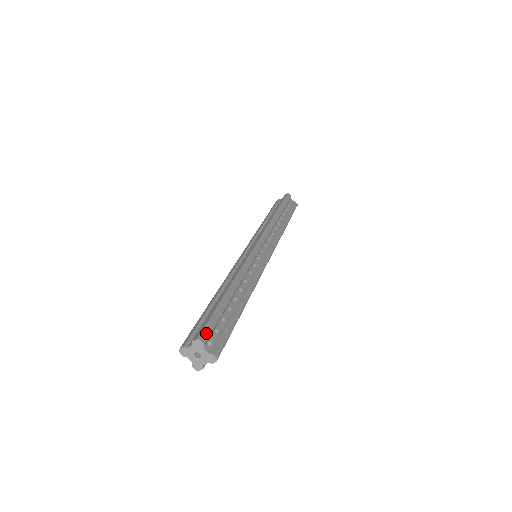
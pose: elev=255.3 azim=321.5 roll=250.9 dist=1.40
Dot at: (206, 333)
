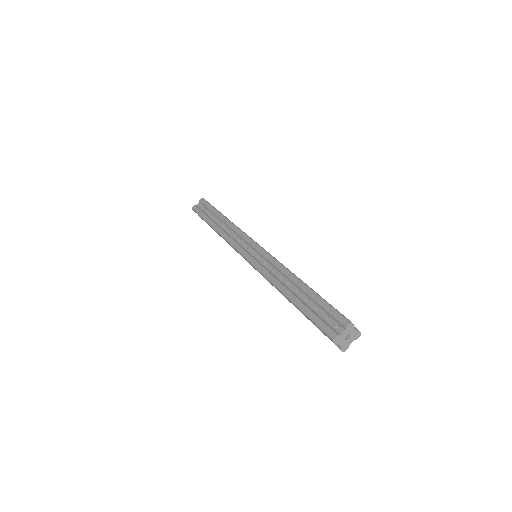
Dot at: (345, 317)
